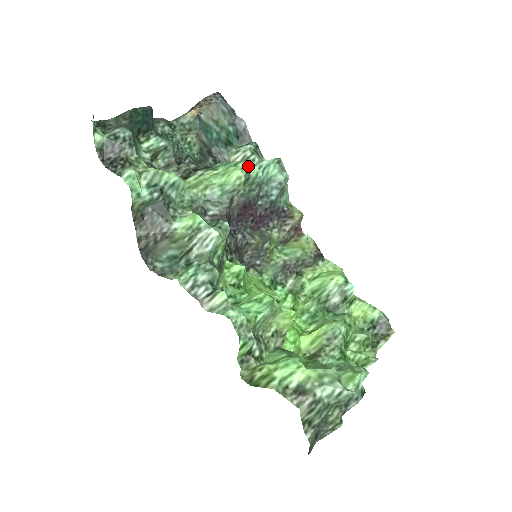
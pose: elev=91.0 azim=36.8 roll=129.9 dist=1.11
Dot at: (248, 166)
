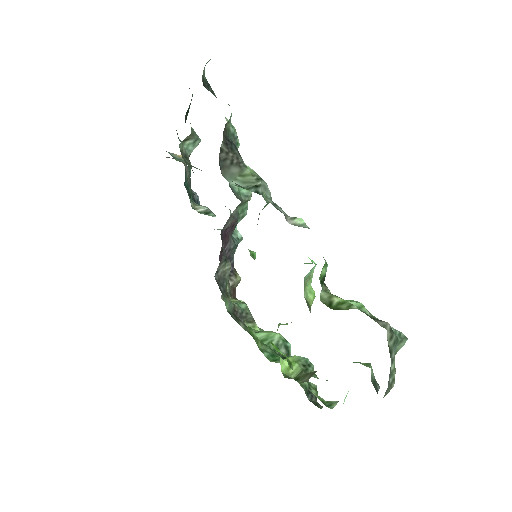
Dot at: occluded
